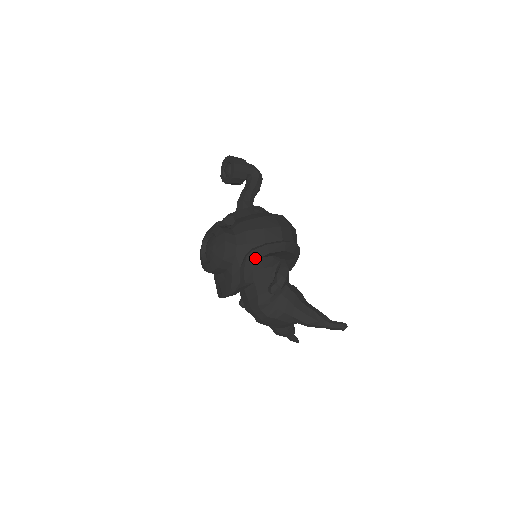
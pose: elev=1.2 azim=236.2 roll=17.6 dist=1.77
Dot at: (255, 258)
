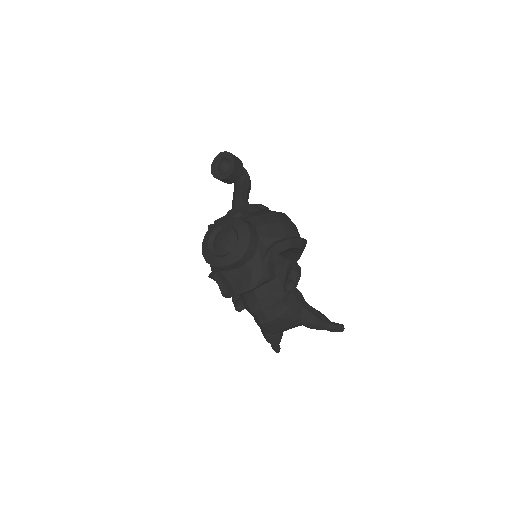
Dot at: (277, 252)
